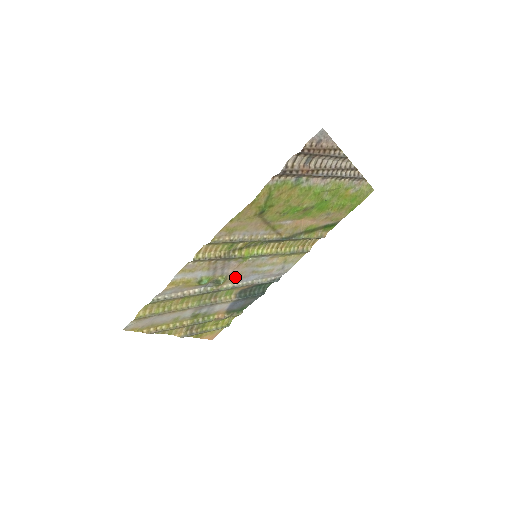
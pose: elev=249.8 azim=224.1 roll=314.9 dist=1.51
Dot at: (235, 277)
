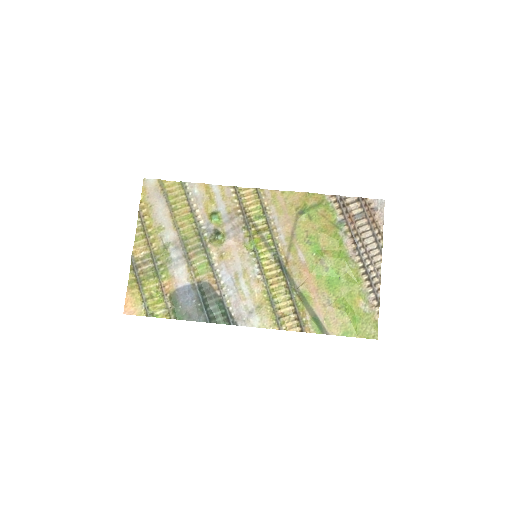
Dot at: (225, 255)
